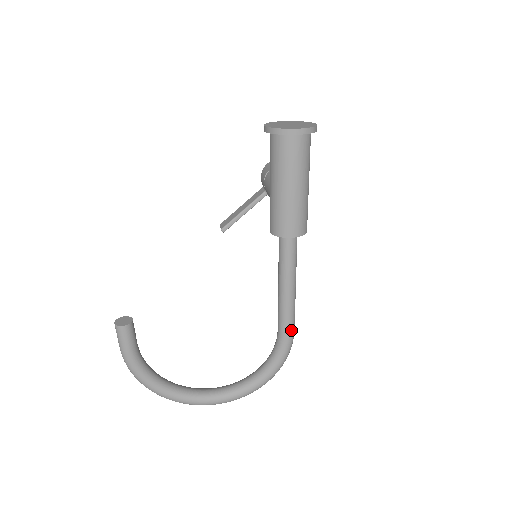
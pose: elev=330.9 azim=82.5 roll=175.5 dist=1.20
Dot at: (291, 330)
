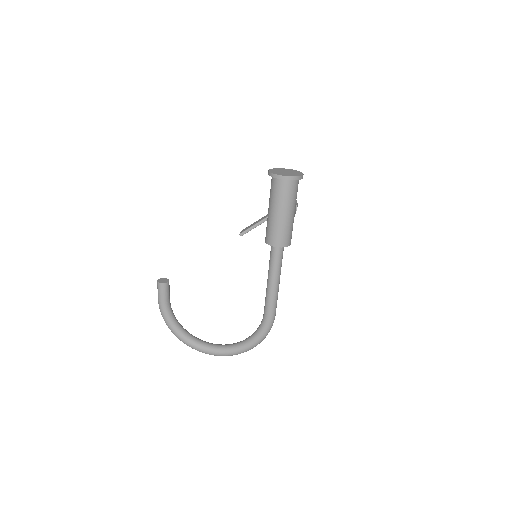
Dot at: (272, 314)
